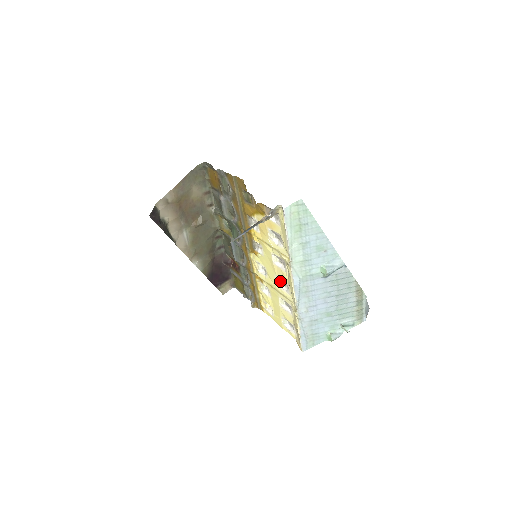
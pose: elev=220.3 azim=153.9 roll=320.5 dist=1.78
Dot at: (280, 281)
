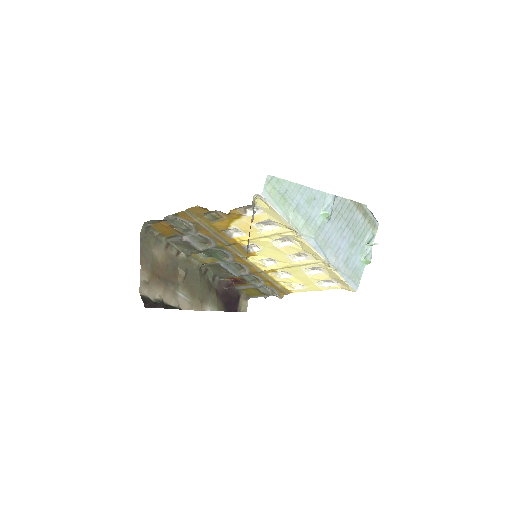
Dot at: (293, 256)
